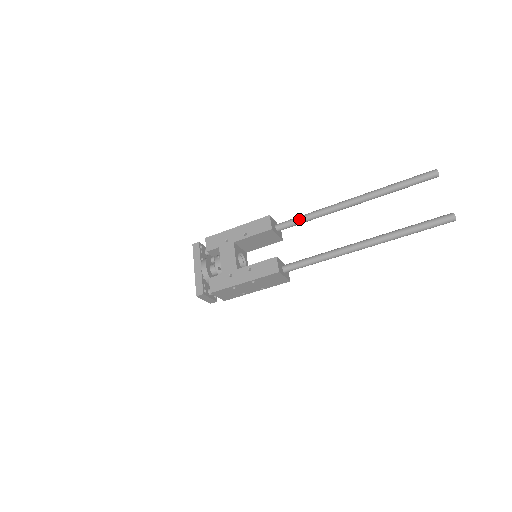
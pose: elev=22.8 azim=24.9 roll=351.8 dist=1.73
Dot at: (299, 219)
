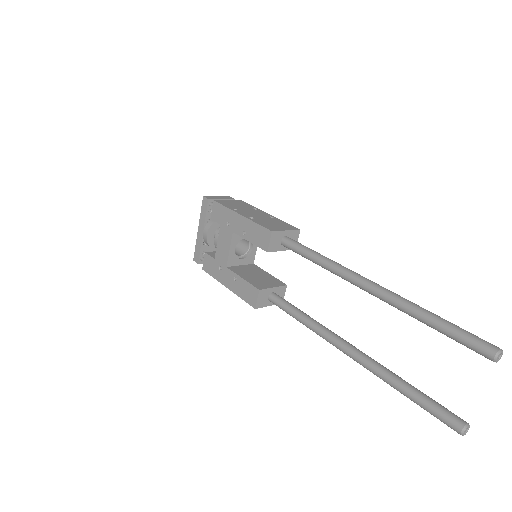
Dot at: (305, 255)
